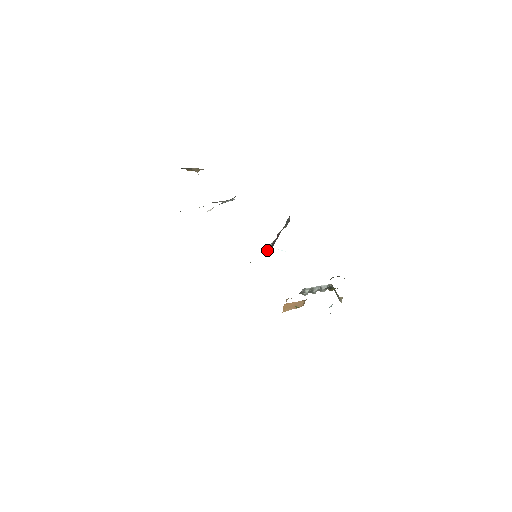
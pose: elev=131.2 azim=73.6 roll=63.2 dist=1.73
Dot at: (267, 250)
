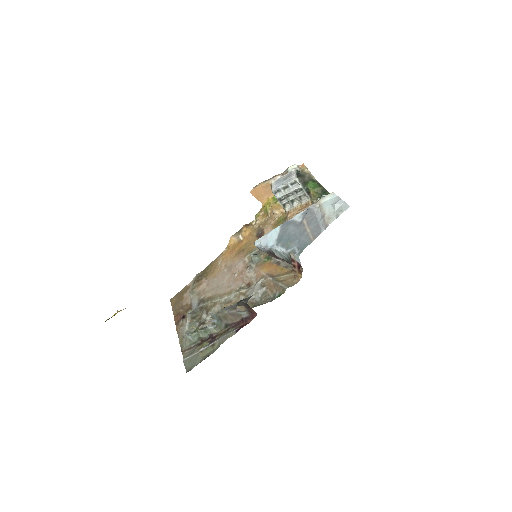
Dot at: occluded
